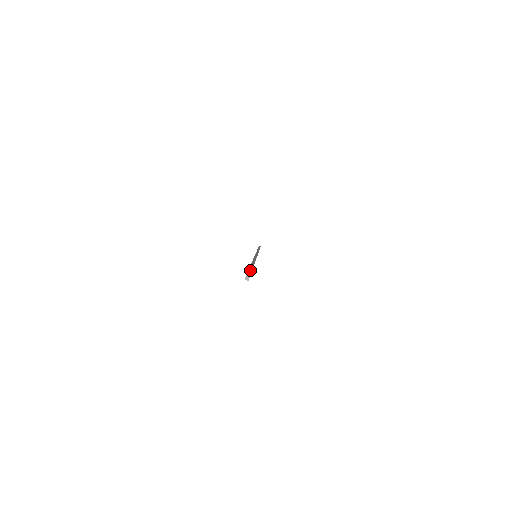
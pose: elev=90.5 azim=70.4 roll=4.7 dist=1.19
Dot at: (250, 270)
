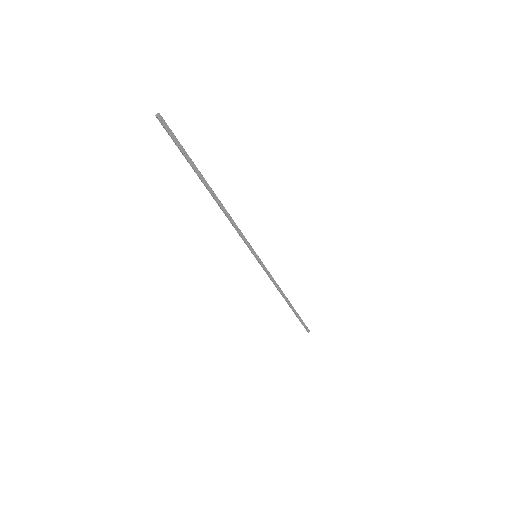
Dot at: (181, 145)
